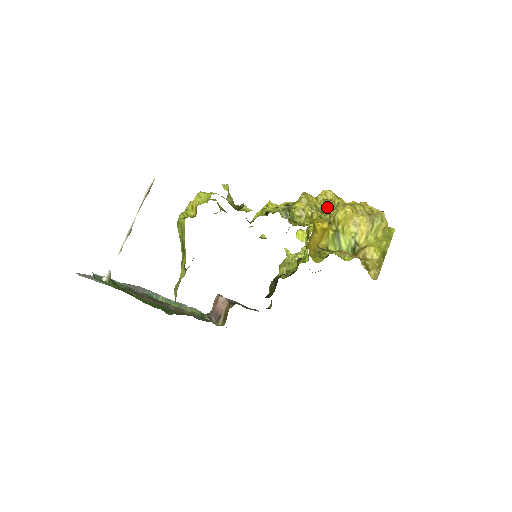
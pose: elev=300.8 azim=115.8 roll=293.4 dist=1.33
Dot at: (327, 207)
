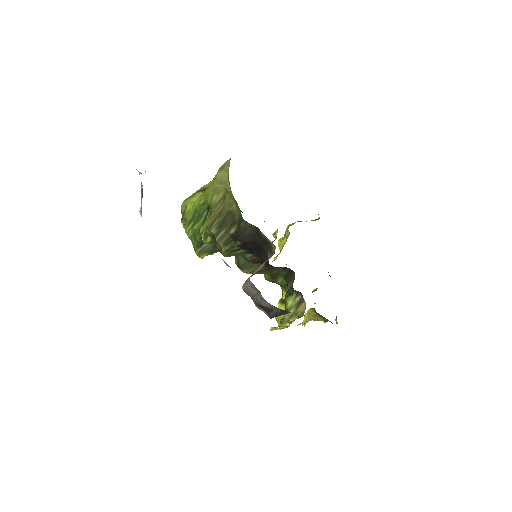
Dot at: (279, 253)
